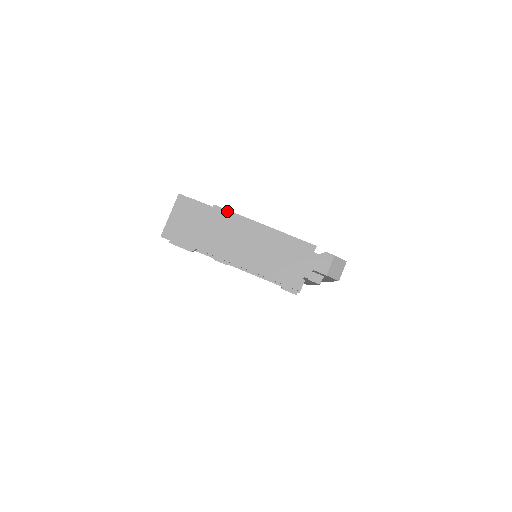
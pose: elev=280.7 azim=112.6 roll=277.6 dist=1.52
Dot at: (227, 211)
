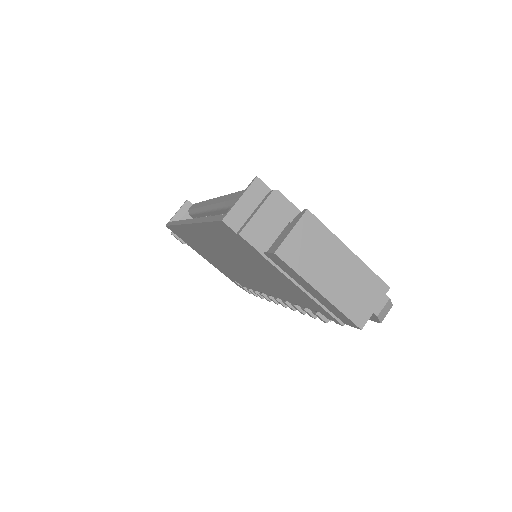
Dot at: (319, 221)
